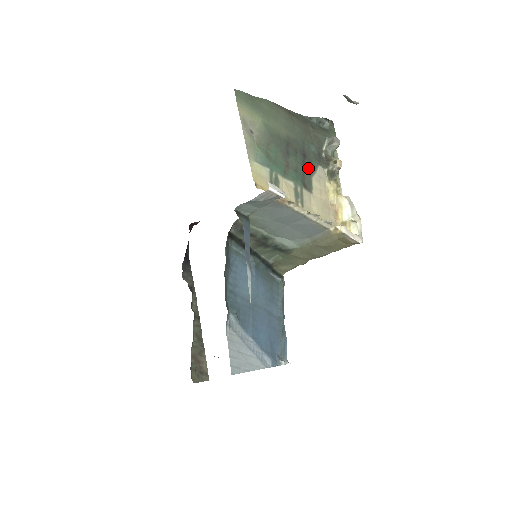
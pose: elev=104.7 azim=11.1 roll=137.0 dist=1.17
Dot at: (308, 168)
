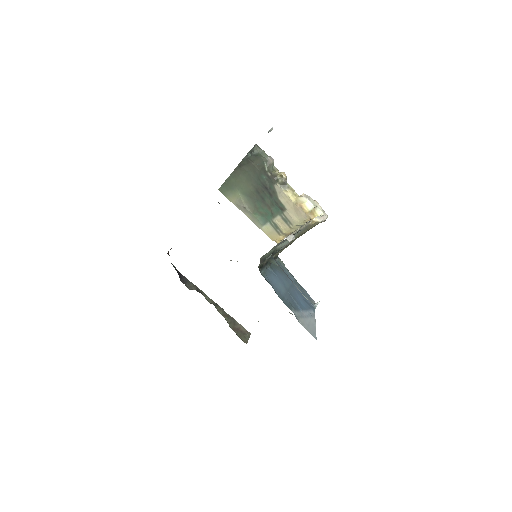
Dot at: (273, 194)
